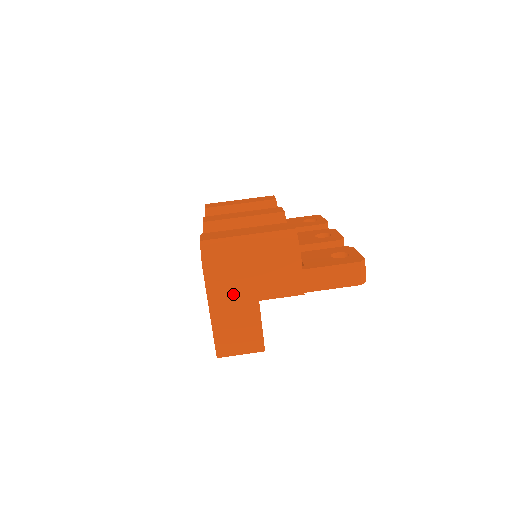
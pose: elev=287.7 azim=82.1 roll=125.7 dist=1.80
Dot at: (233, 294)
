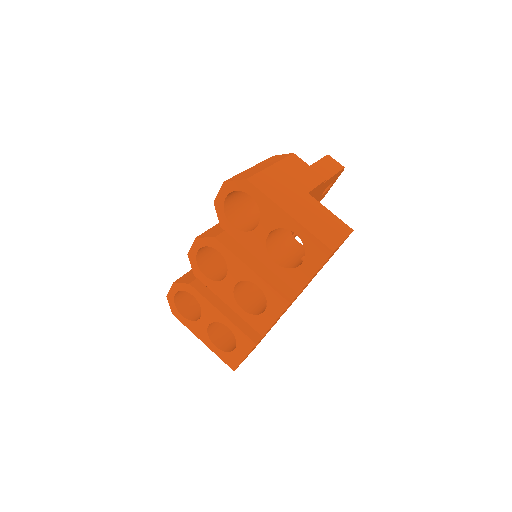
Dot at: (288, 194)
